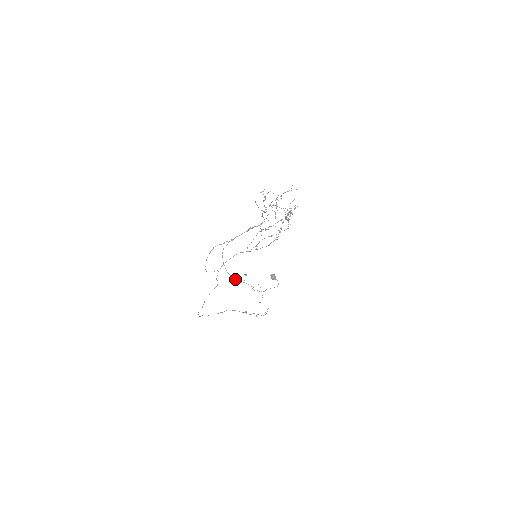
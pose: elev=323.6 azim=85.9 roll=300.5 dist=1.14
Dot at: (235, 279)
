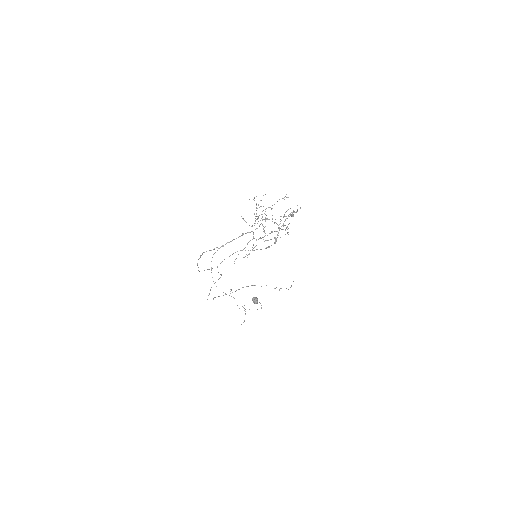
Dot at: occluded
